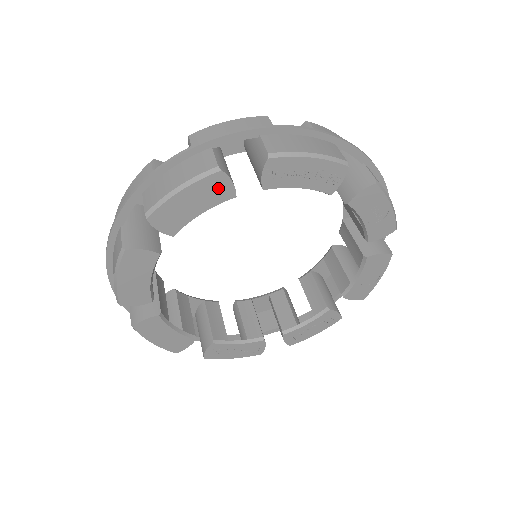
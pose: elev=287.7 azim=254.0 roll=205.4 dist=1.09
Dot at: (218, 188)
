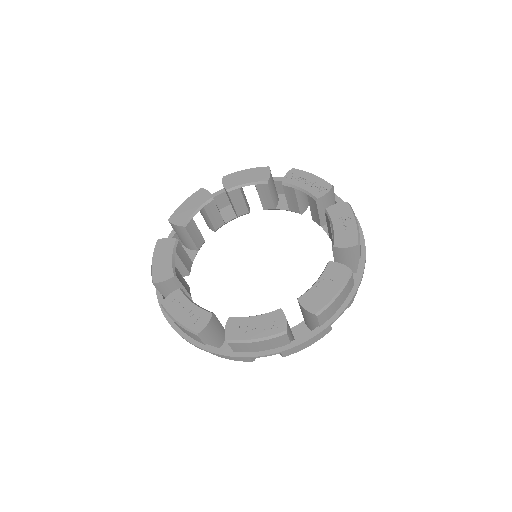
Dot at: (262, 174)
